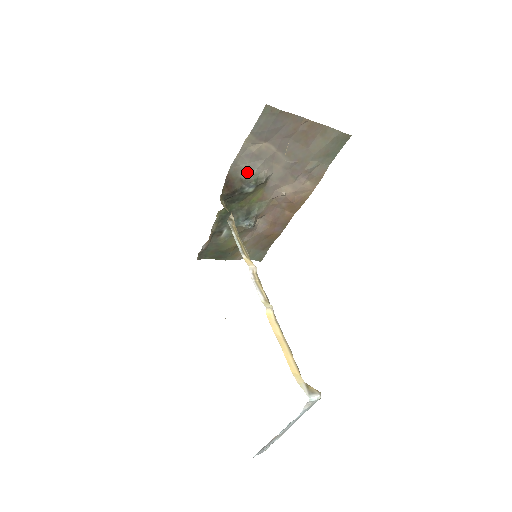
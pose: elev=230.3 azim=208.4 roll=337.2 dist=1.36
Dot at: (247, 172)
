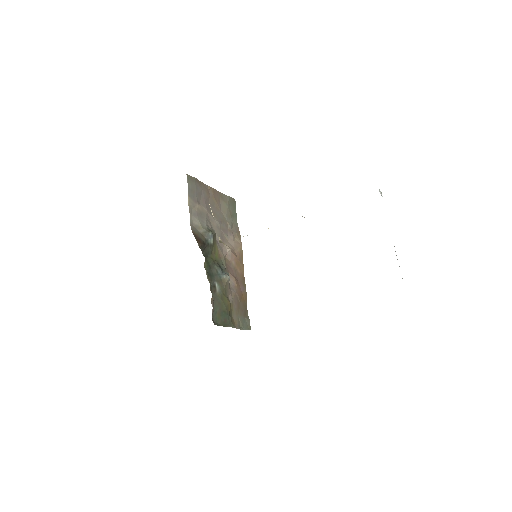
Dot at: (202, 227)
